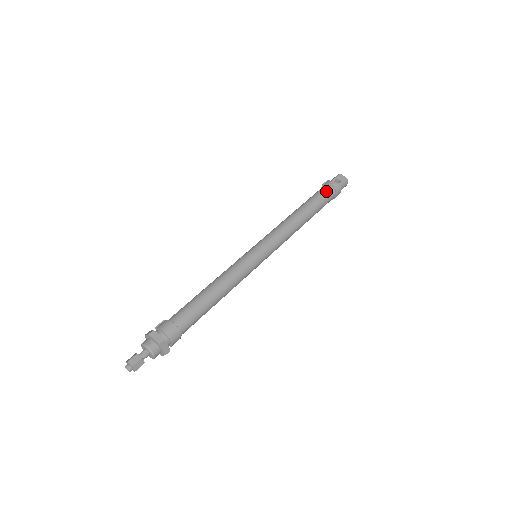
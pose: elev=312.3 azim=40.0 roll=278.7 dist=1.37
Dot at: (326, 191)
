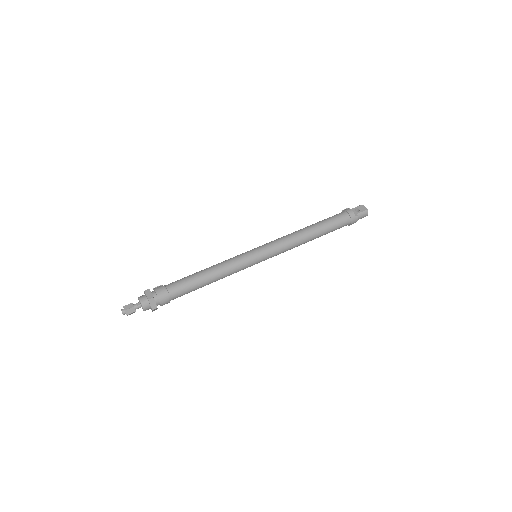
Dot at: (341, 216)
